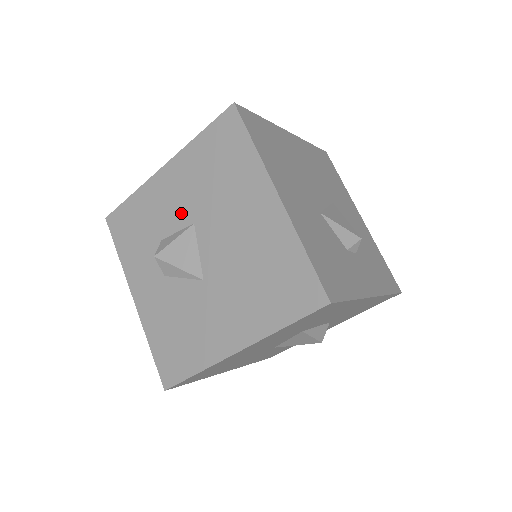
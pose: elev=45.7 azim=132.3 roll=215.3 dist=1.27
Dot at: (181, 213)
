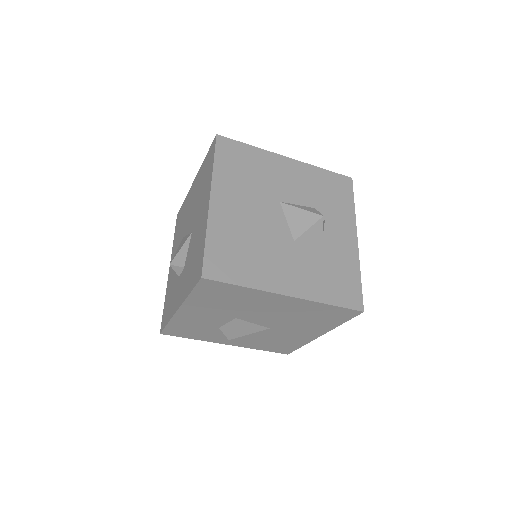
Dot at: (220, 318)
